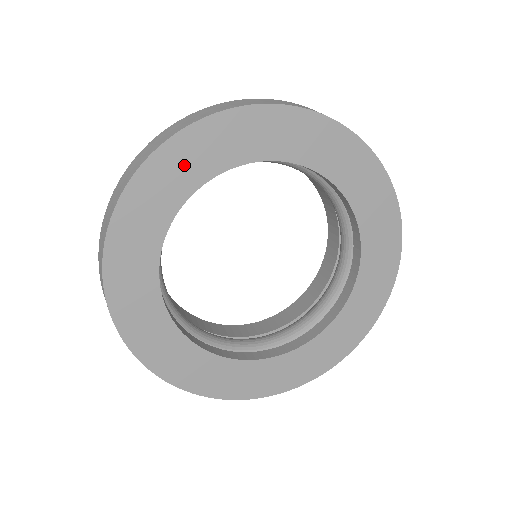
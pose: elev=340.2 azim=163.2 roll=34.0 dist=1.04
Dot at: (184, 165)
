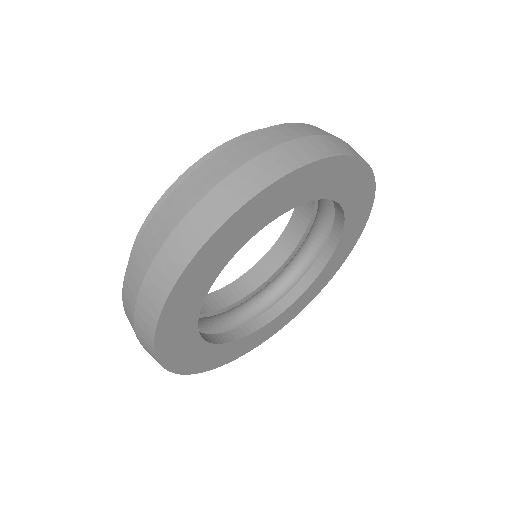
Dot at: (321, 180)
